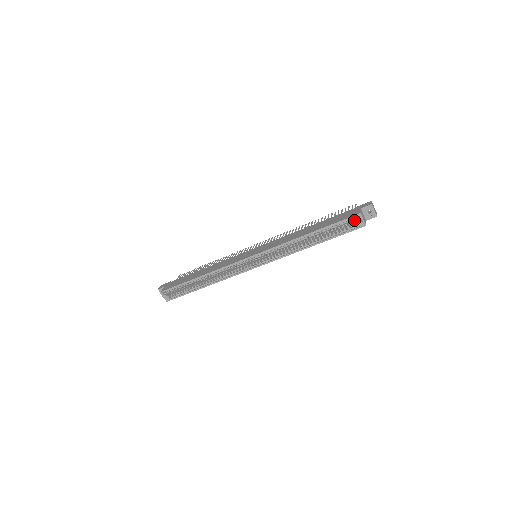
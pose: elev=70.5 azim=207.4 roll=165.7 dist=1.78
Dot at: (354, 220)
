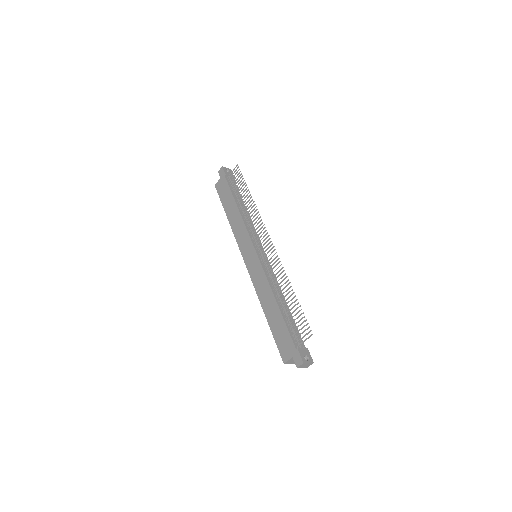
Dot at: occluded
